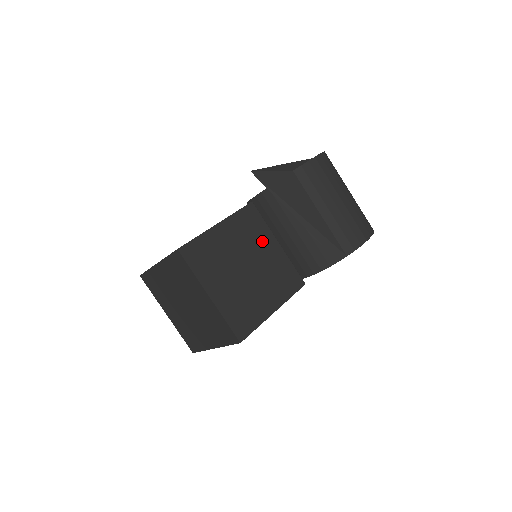
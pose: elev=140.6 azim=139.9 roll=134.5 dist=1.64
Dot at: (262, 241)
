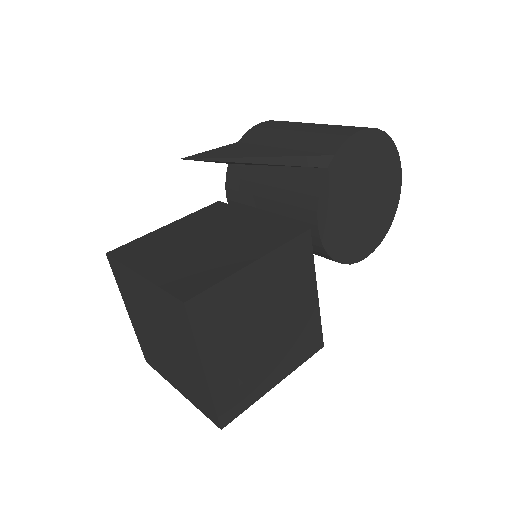
Dot at: (232, 219)
